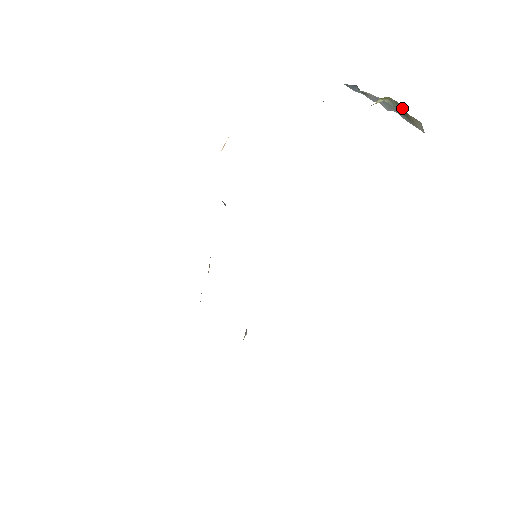
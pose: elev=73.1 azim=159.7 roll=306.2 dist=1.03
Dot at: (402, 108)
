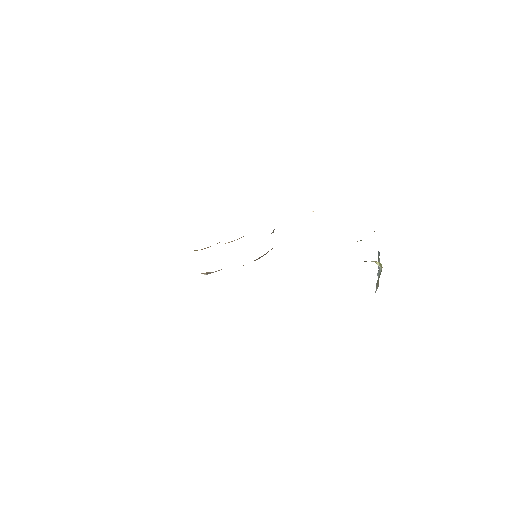
Dot at: occluded
